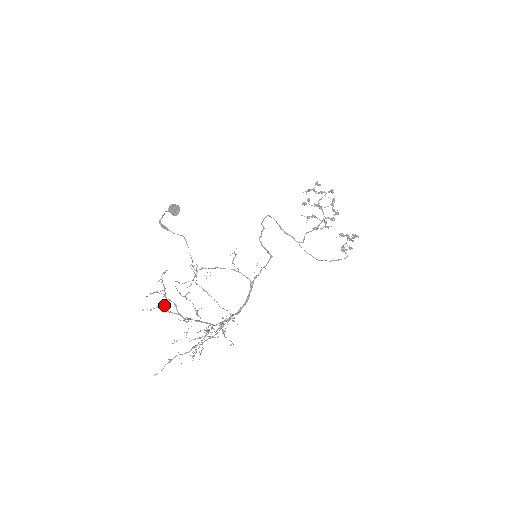
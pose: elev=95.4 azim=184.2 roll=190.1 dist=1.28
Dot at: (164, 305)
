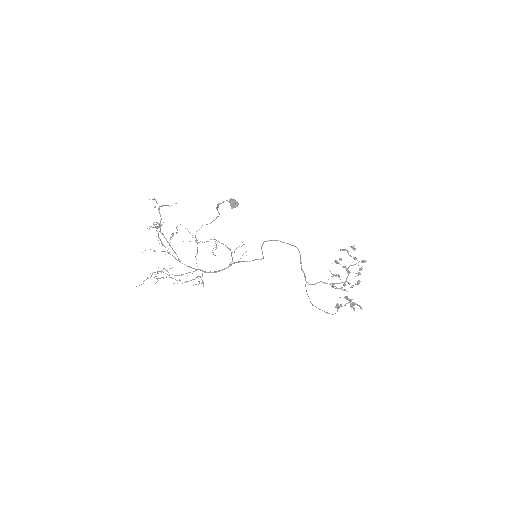
Dot at: occluded
